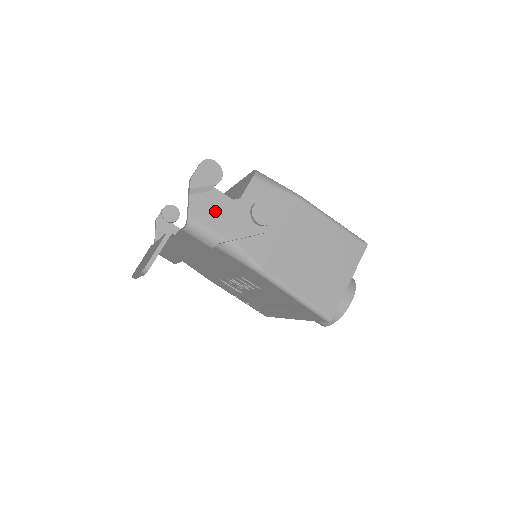
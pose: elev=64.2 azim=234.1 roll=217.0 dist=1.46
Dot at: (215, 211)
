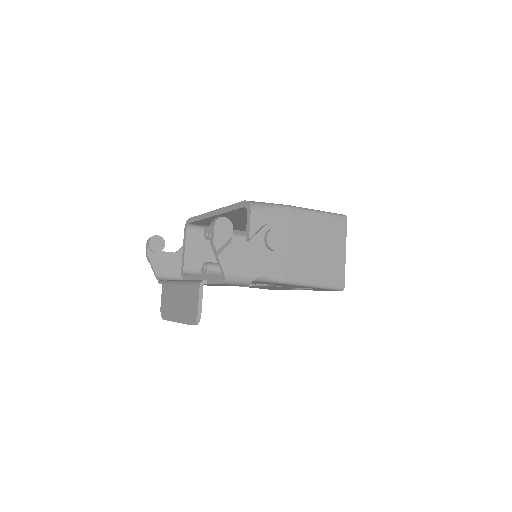
Dot at: (240, 258)
